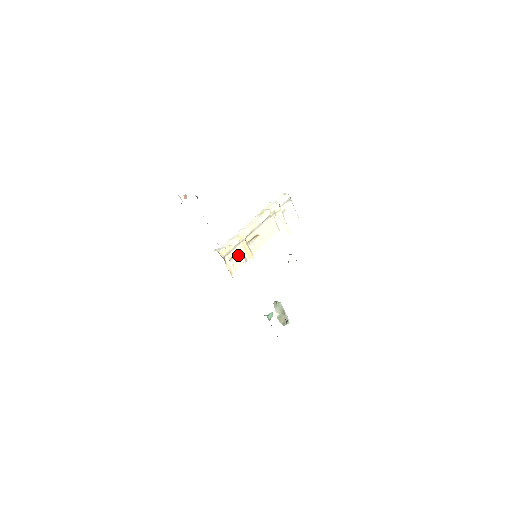
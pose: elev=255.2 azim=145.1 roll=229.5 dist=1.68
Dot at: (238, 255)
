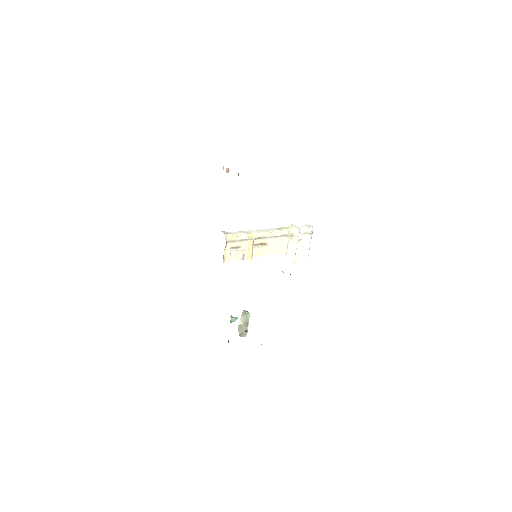
Dot at: (240, 249)
